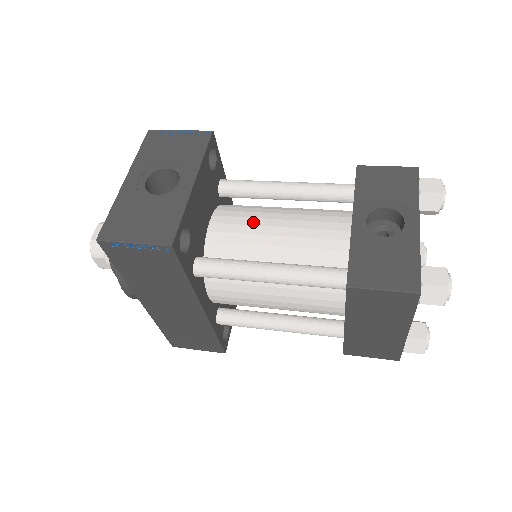
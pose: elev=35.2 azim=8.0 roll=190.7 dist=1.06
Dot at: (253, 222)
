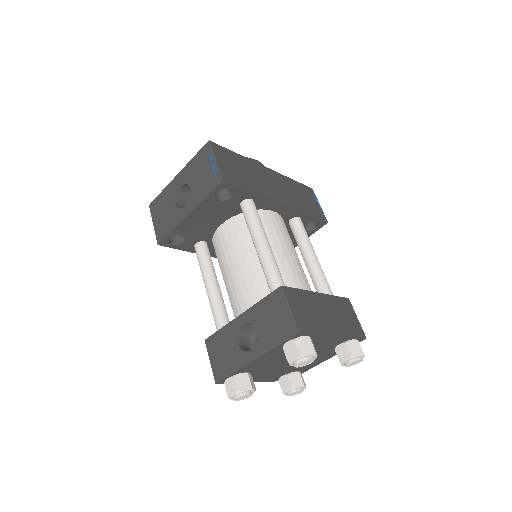
Dot at: (231, 250)
